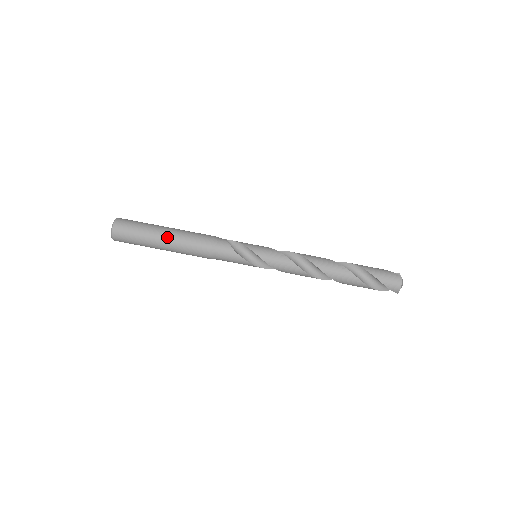
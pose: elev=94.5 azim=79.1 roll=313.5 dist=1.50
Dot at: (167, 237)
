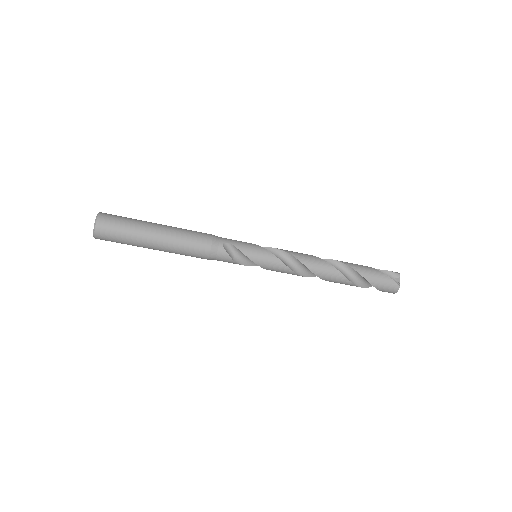
Dot at: (159, 246)
